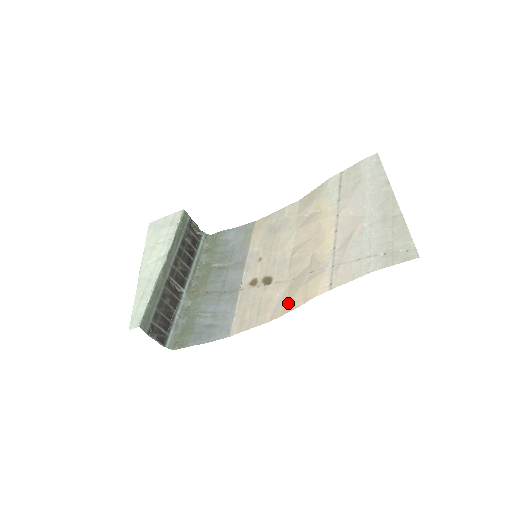
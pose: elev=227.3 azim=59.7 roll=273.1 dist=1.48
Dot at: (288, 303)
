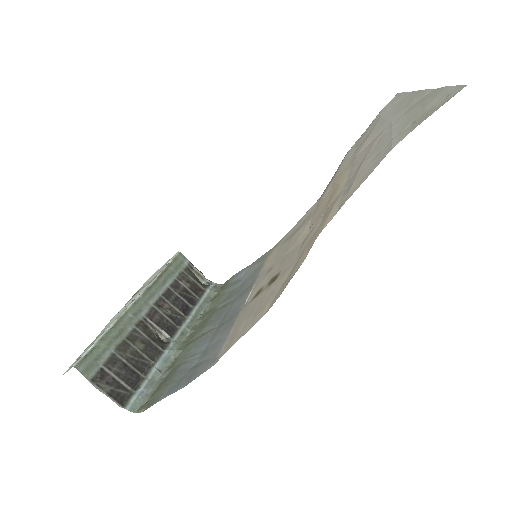
Dot at: occluded
